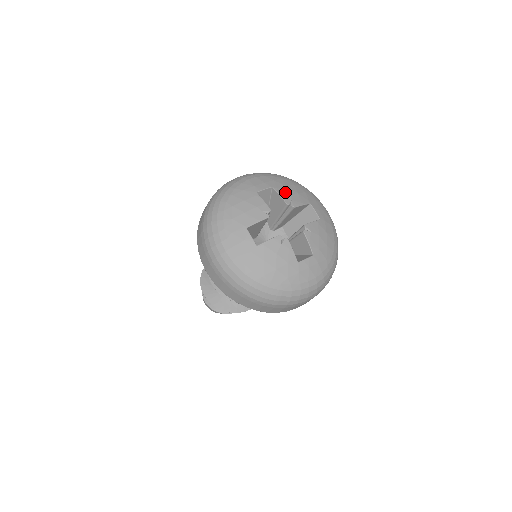
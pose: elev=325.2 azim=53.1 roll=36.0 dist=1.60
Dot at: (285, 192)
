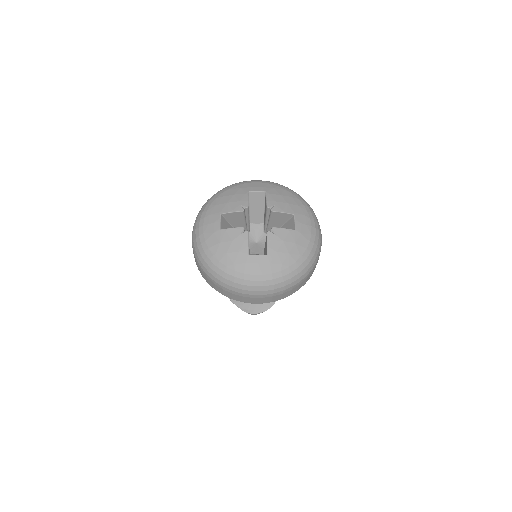
Dot at: (274, 198)
